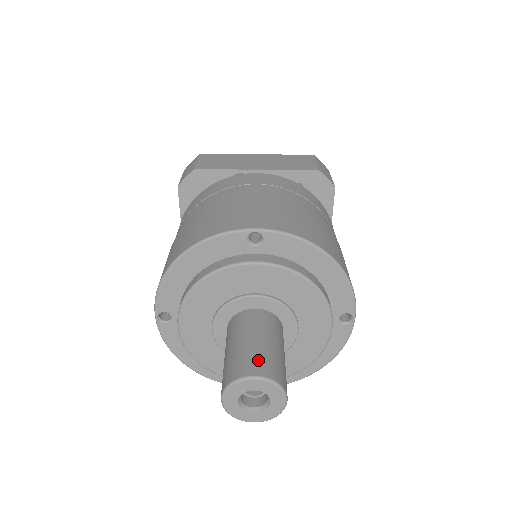
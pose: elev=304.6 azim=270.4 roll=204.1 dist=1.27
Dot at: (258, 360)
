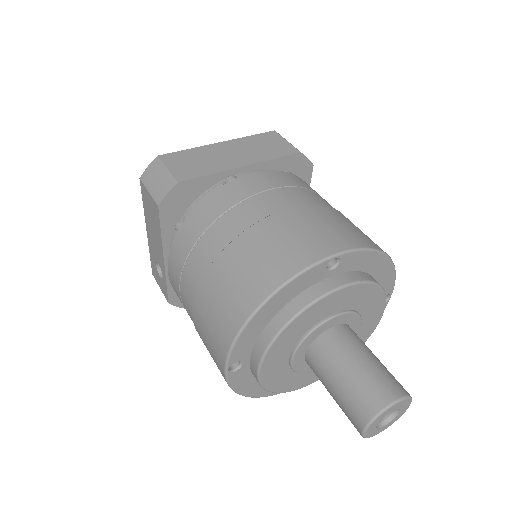
Dot at: (384, 382)
